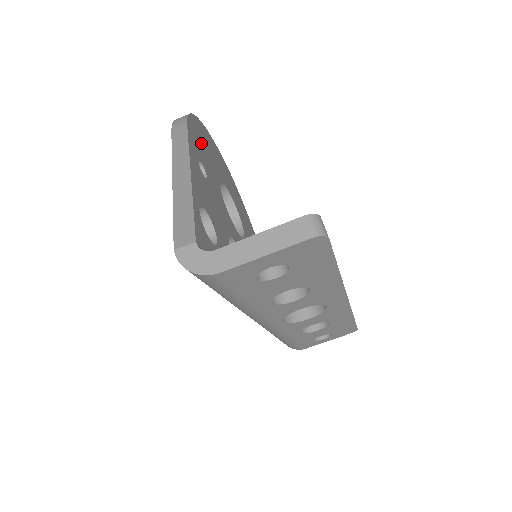
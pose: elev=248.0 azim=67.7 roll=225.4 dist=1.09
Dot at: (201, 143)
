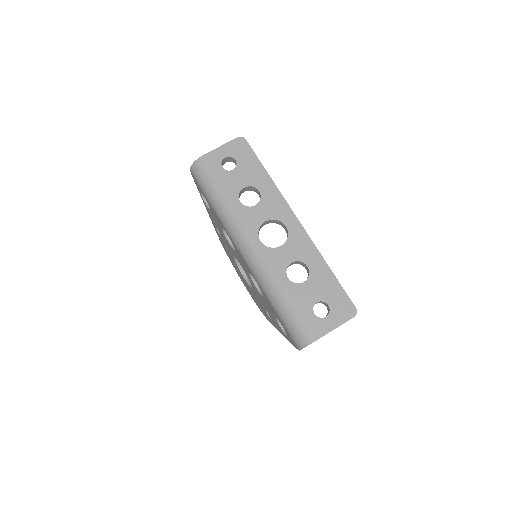
Dot at: occluded
